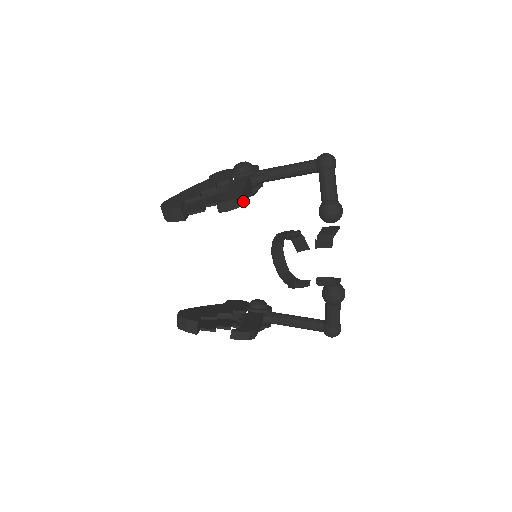
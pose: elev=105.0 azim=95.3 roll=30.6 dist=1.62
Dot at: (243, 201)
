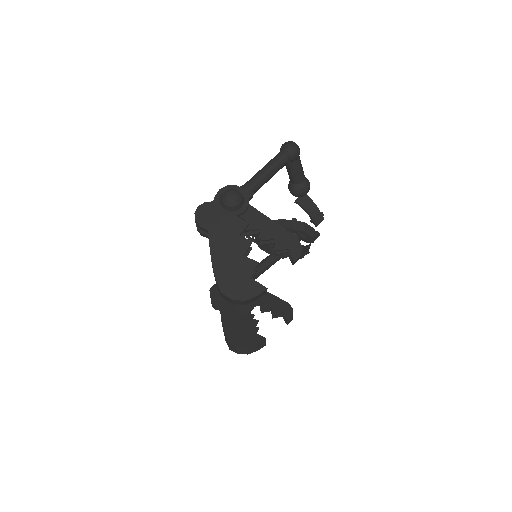
Dot at: occluded
